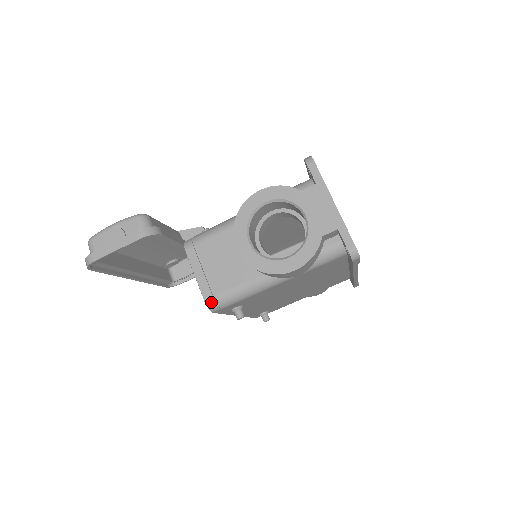
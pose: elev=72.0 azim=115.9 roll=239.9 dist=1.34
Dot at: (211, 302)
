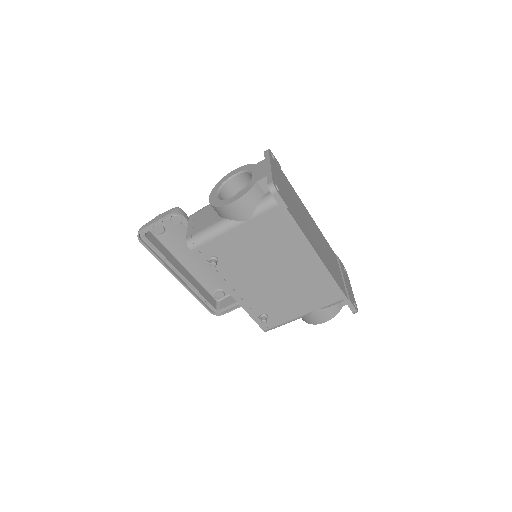
Dot at: (189, 240)
